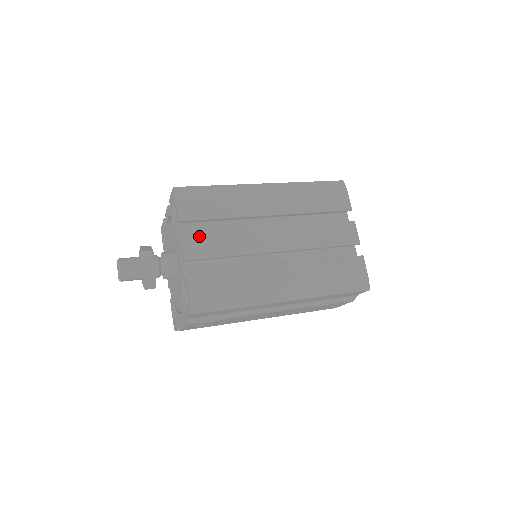
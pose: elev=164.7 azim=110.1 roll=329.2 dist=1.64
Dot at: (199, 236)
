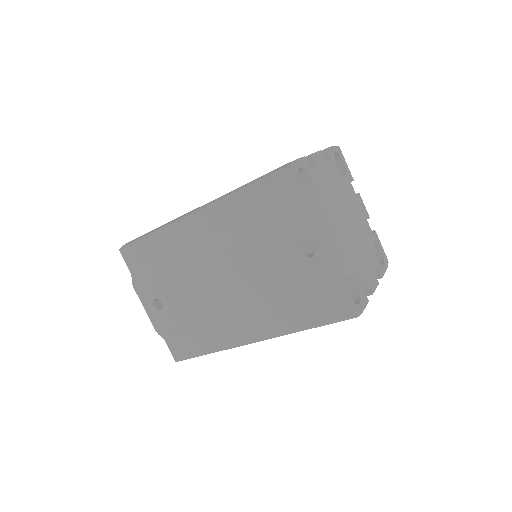
Dot at: occluded
